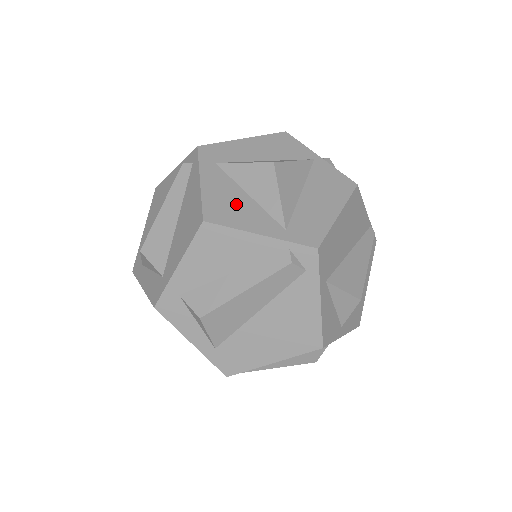
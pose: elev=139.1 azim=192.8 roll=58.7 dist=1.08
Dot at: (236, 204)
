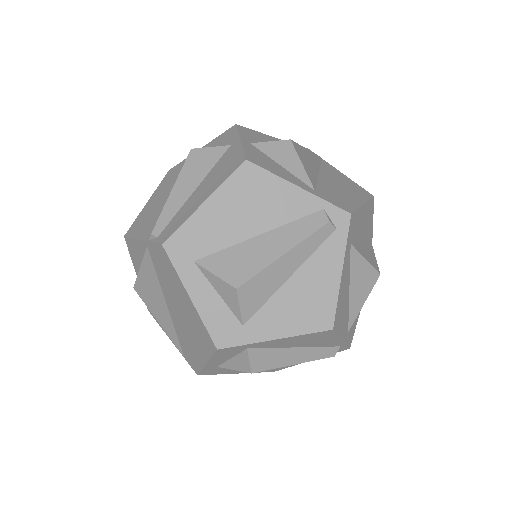
Dot at: (345, 304)
